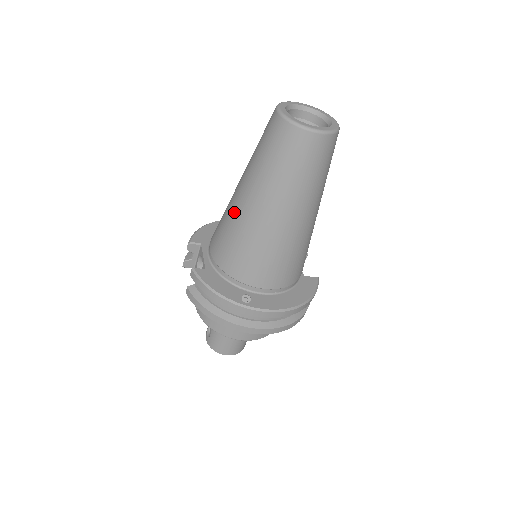
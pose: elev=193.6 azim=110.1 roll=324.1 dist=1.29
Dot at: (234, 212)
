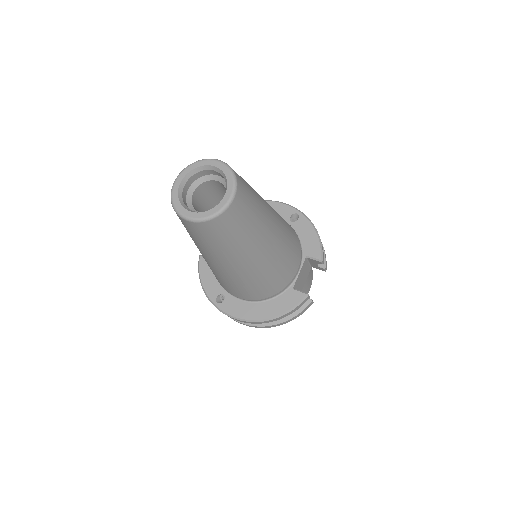
Dot at: occluded
